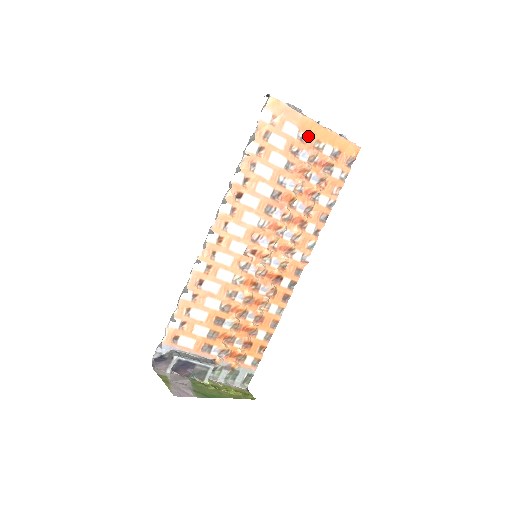
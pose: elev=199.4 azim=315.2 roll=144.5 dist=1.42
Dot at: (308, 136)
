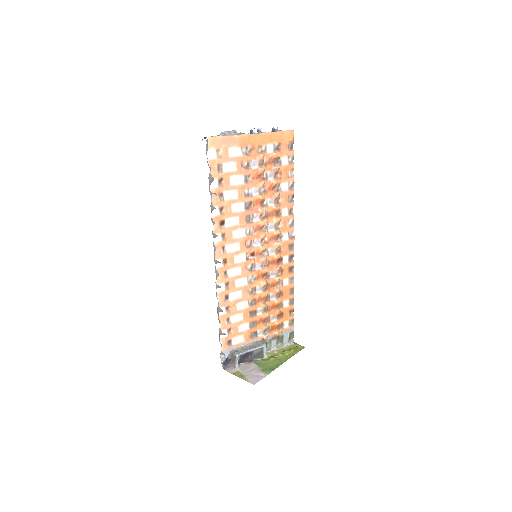
Dot at: (250, 148)
